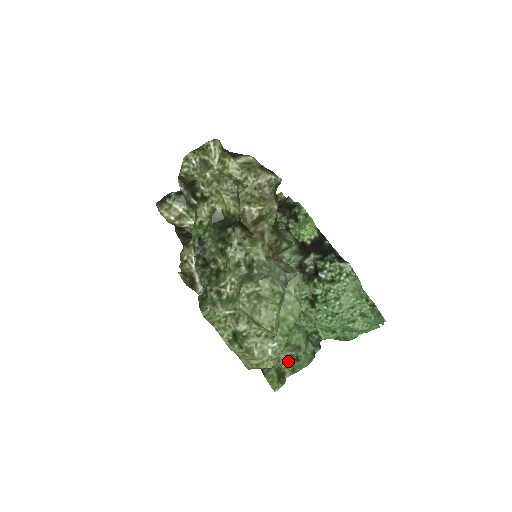
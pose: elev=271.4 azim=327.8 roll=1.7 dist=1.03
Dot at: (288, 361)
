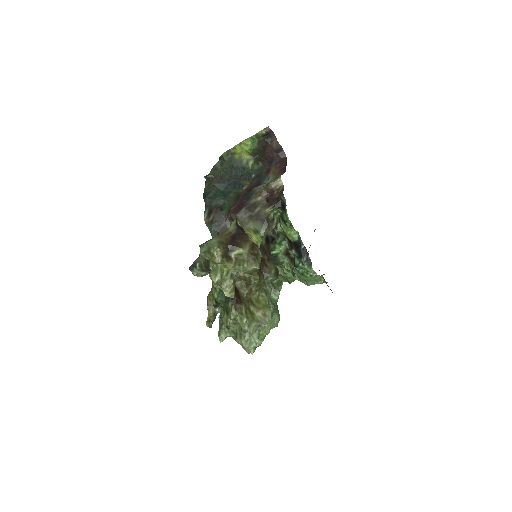
Dot at: (284, 278)
